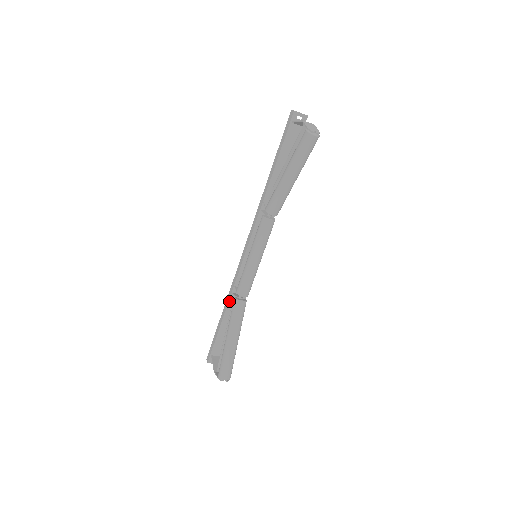
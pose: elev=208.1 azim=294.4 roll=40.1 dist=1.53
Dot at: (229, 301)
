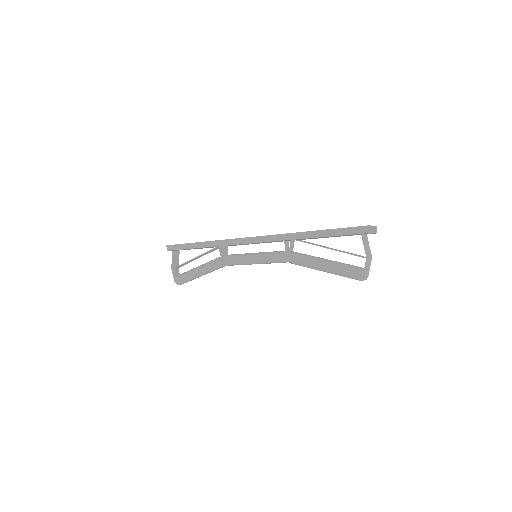
Dot at: occluded
